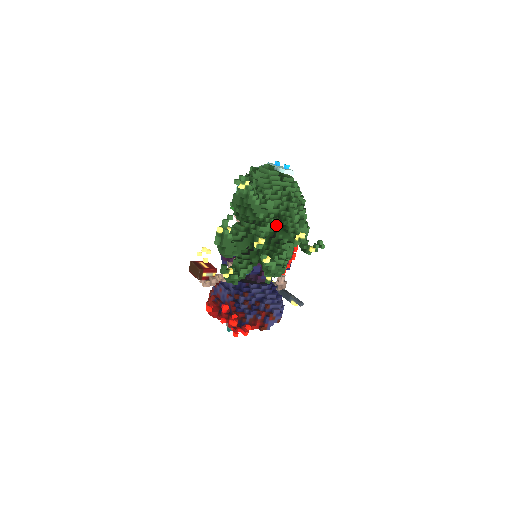
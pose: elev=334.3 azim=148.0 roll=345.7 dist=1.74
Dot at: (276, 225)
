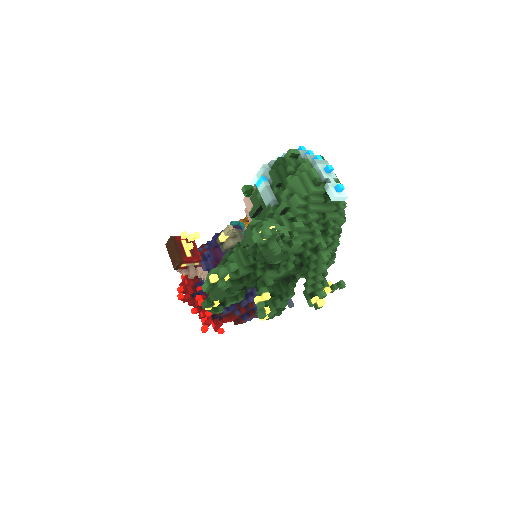
Dot at: (293, 270)
